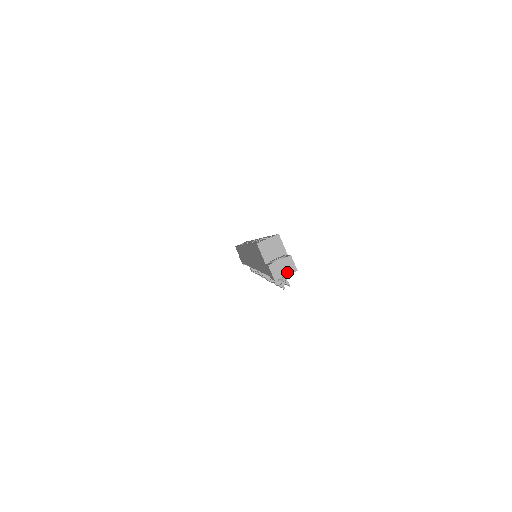
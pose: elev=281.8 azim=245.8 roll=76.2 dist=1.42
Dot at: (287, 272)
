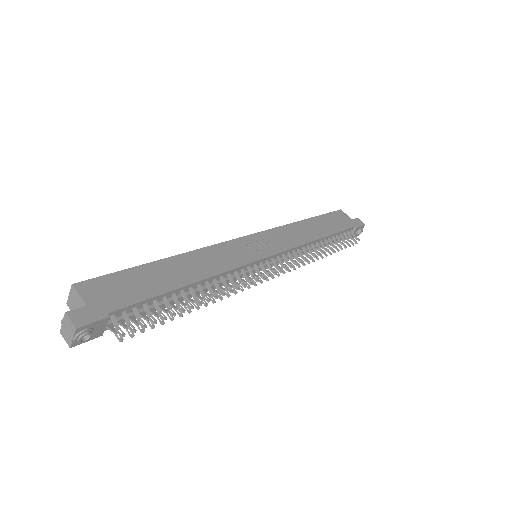
Dot at: (72, 334)
